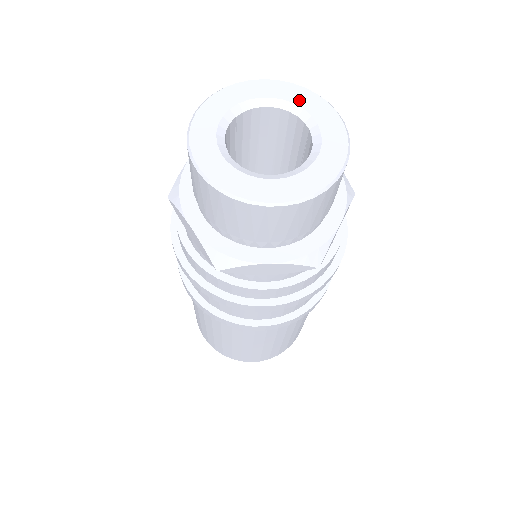
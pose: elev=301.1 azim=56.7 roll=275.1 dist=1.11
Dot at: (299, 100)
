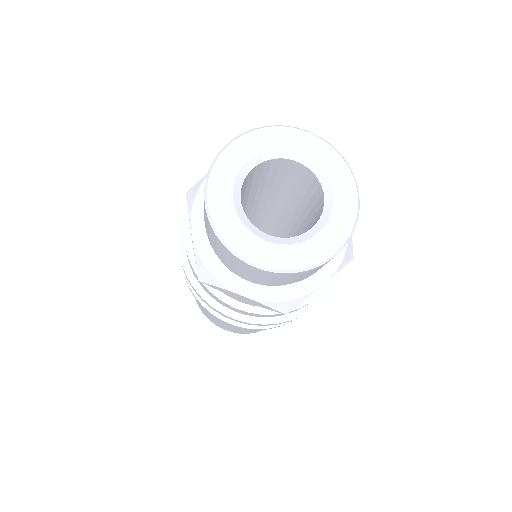
Dot at: (329, 168)
